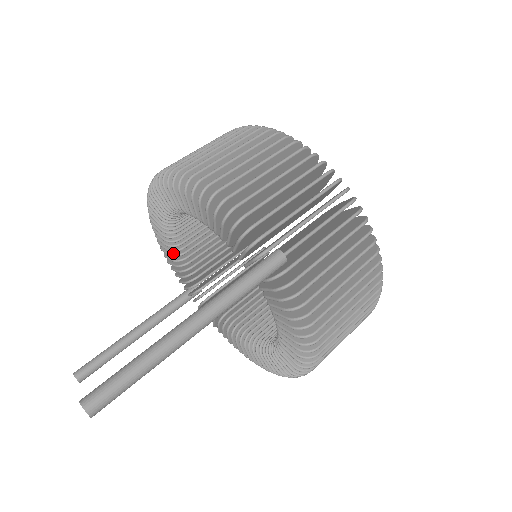
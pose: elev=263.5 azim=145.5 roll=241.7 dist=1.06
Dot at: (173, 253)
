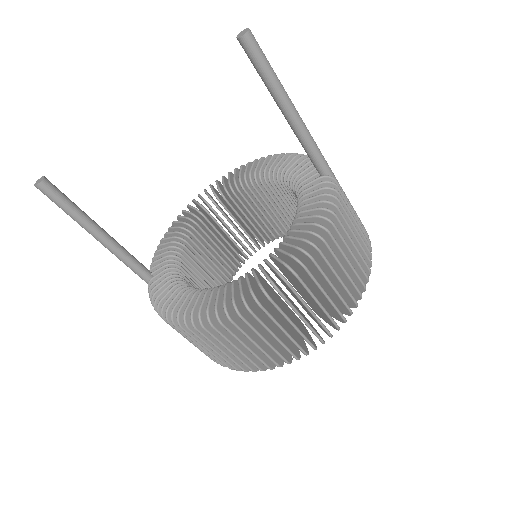
Dot at: (180, 232)
